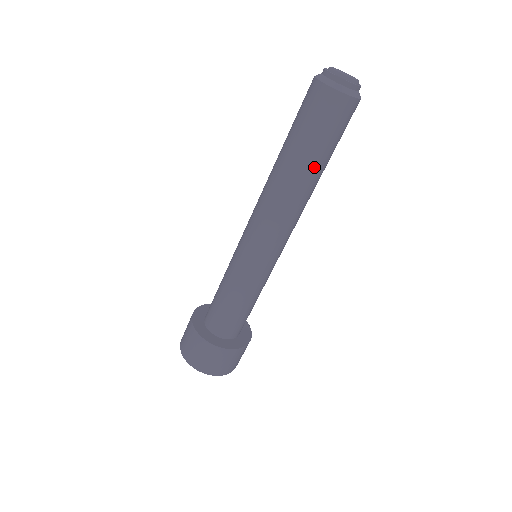
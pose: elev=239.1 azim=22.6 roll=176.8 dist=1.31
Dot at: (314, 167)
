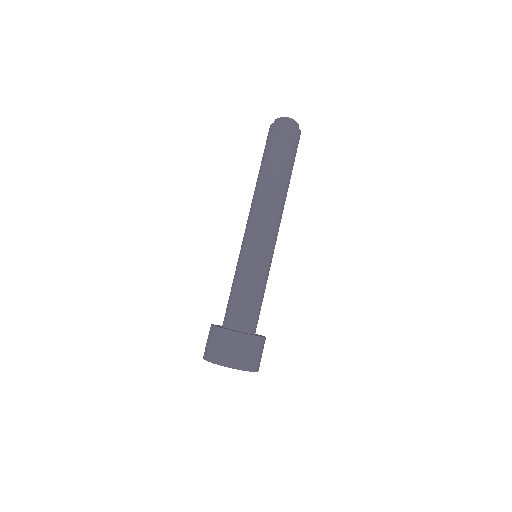
Dot at: (266, 168)
